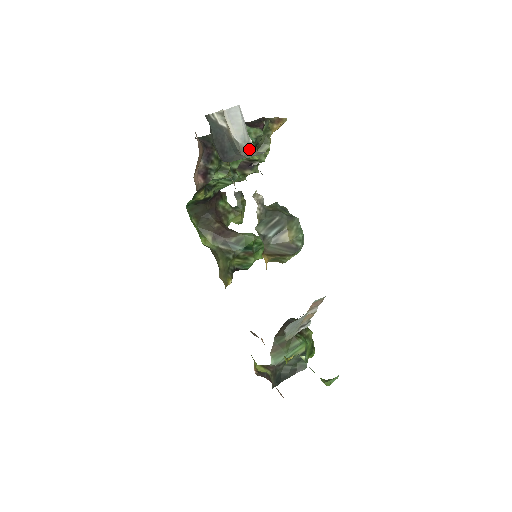
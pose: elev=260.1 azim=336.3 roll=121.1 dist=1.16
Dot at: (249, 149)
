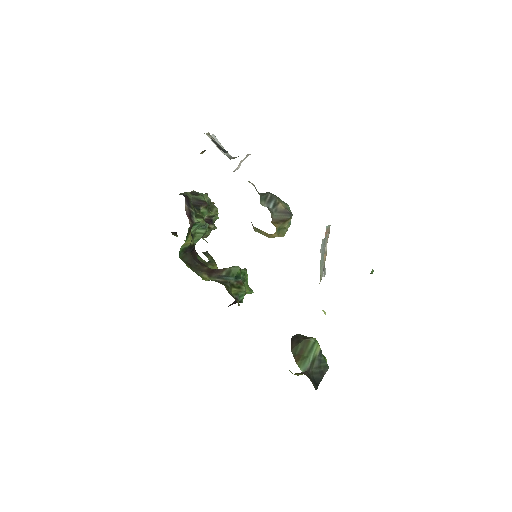
Dot at: (232, 157)
